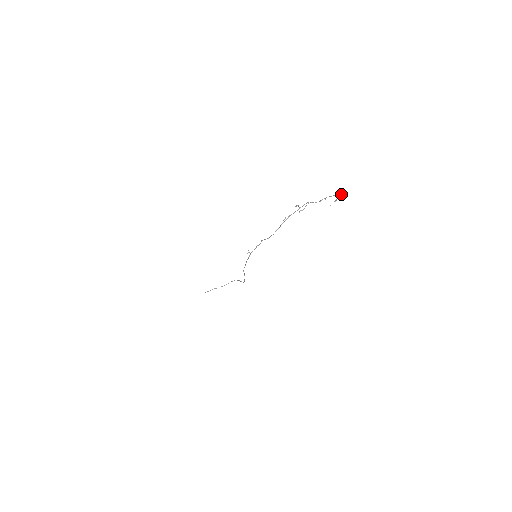
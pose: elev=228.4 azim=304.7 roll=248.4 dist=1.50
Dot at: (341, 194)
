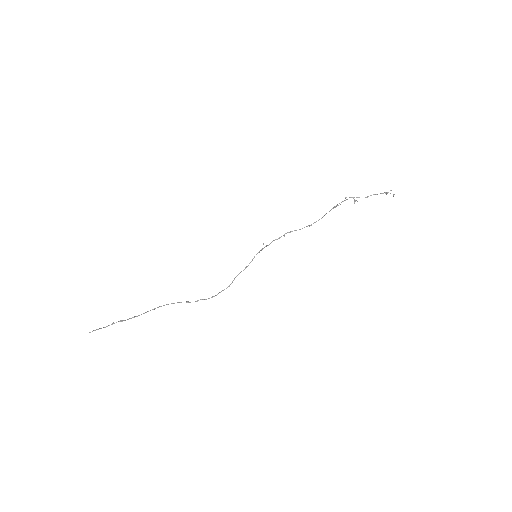
Dot at: (387, 193)
